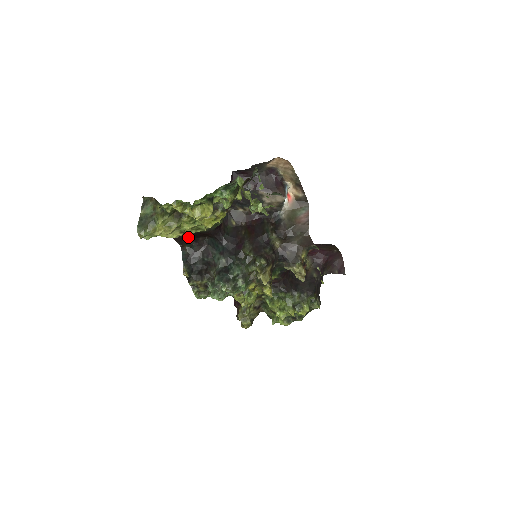
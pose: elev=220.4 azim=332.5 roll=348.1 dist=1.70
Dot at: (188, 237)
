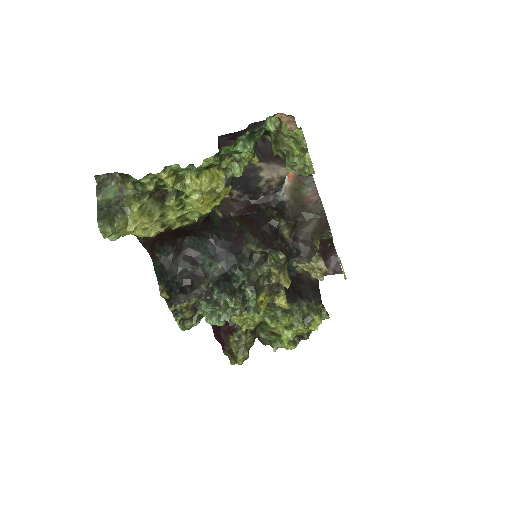
Dot at: (162, 238)
